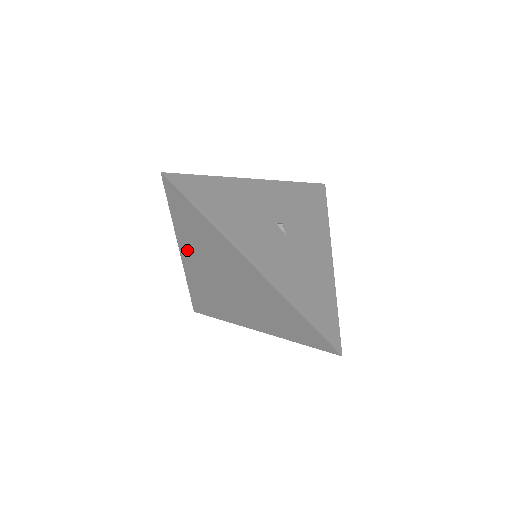
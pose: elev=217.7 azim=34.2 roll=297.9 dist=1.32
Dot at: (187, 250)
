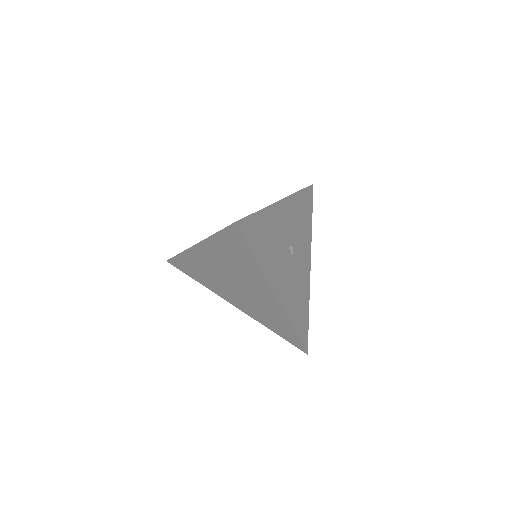
Dot at: (207, 250)
